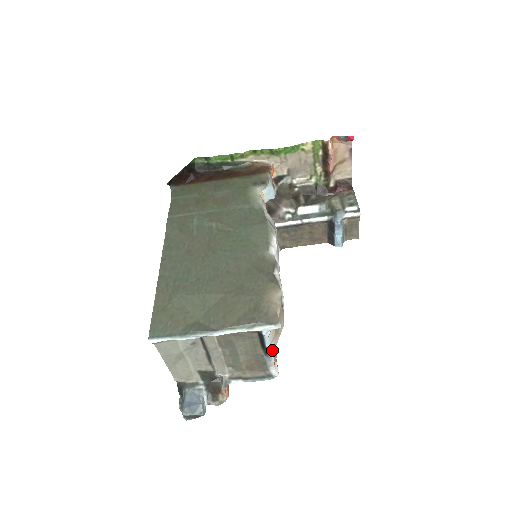
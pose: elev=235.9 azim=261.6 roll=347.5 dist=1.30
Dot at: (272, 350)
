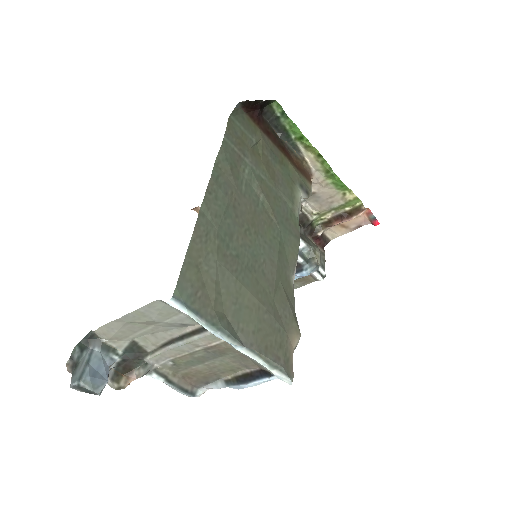
Dot at: (244, 387)
